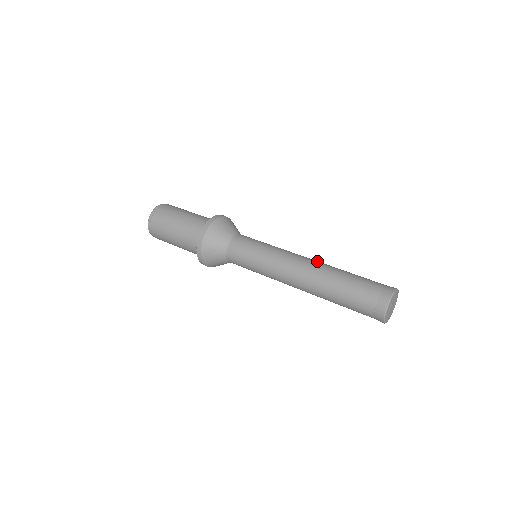
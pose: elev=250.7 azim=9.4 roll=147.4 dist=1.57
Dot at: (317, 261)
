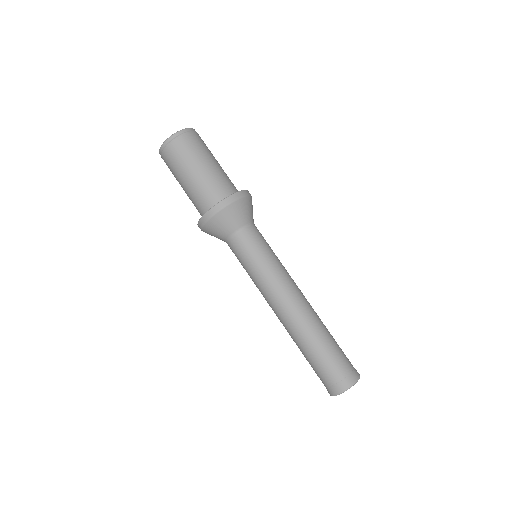
Dot at: occluded
